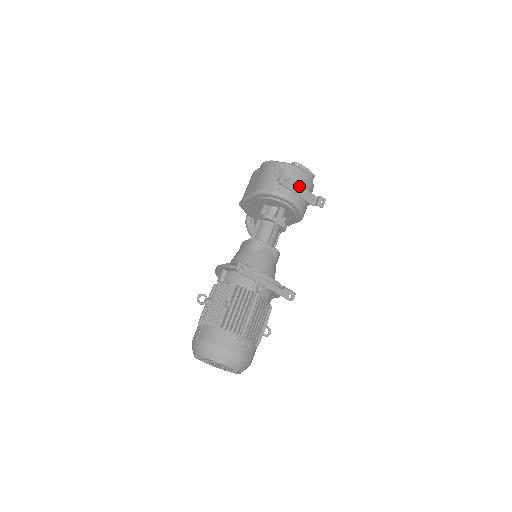
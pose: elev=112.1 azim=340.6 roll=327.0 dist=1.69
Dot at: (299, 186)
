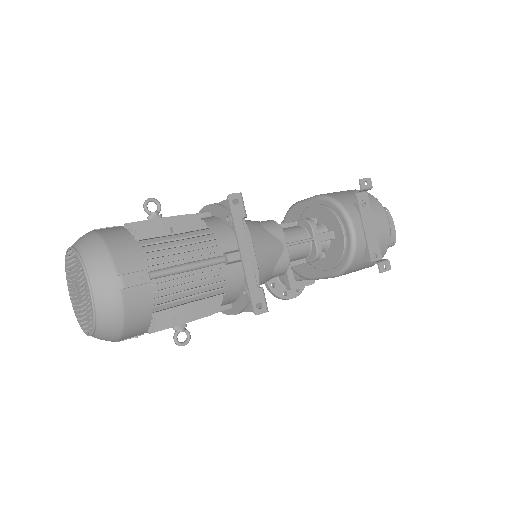
Dot at: (373, 226)
